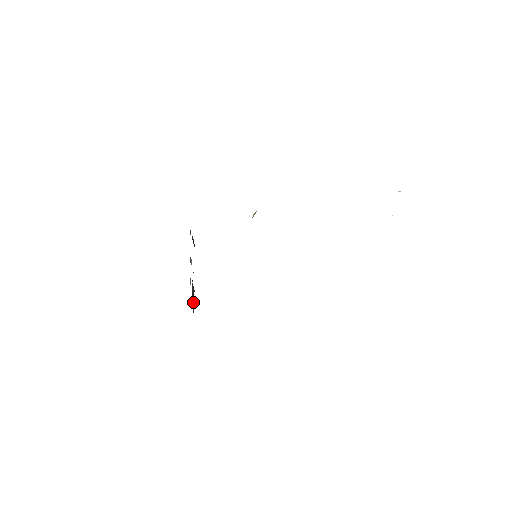
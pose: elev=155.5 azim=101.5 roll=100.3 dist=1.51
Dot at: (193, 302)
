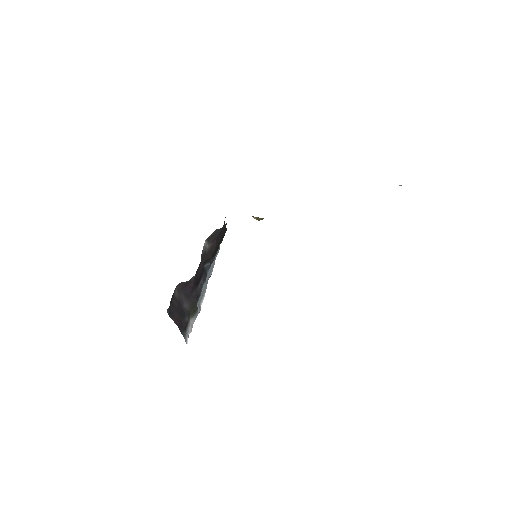
Dot at: (179, 318)
